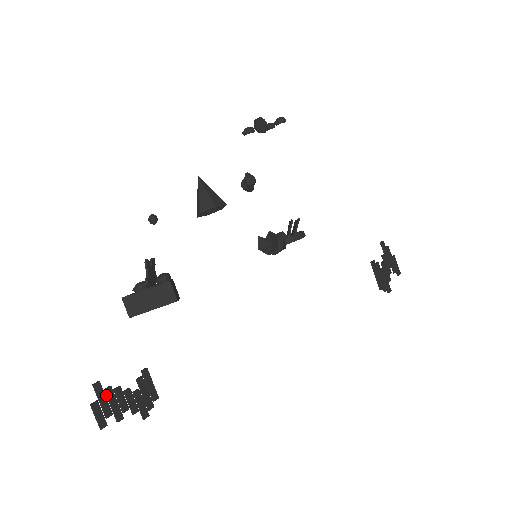
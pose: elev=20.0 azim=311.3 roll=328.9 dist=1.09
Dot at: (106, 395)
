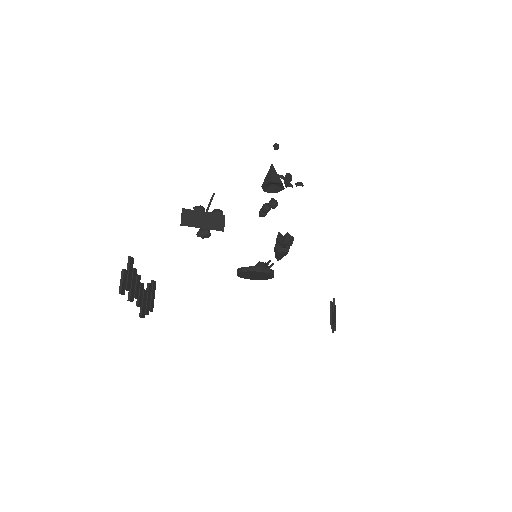
Dot at: (131, 273)
